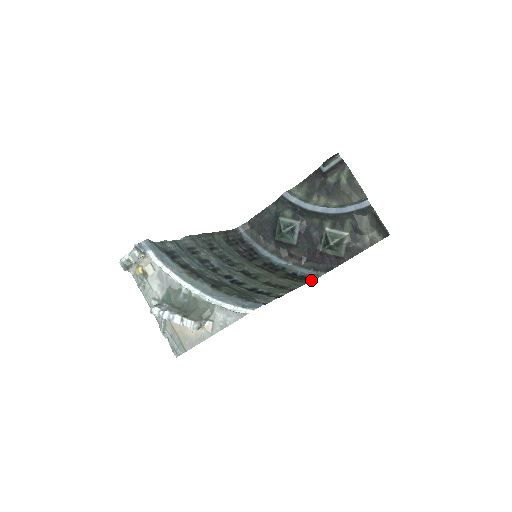
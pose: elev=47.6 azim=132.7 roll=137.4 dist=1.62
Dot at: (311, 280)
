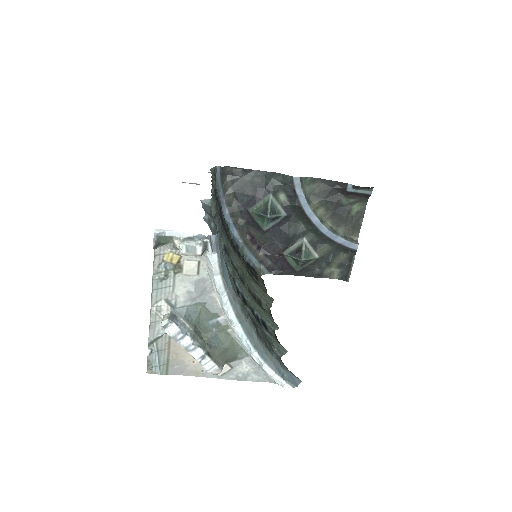
Dot at: occluded
